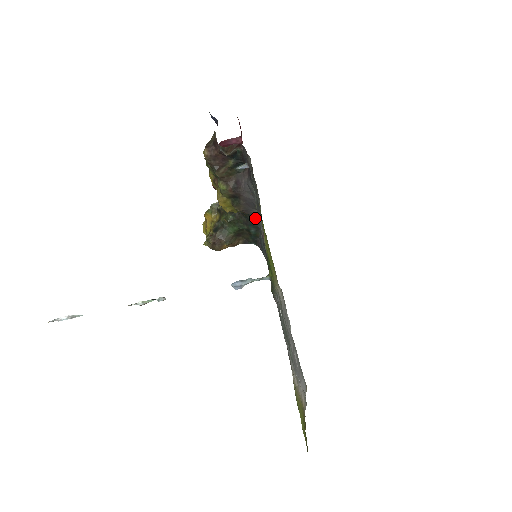
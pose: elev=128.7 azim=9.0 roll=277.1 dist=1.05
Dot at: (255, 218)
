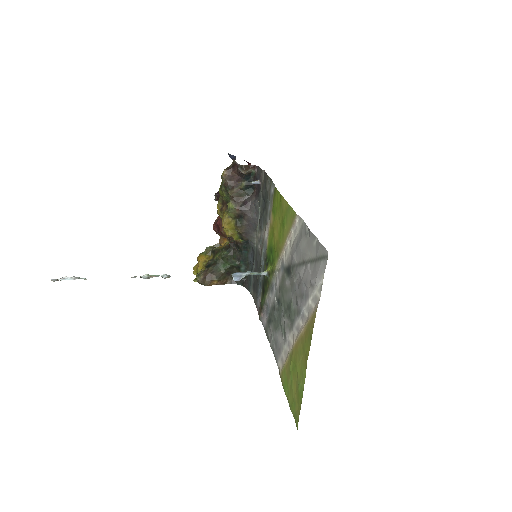
Dot at: (252, 243)
